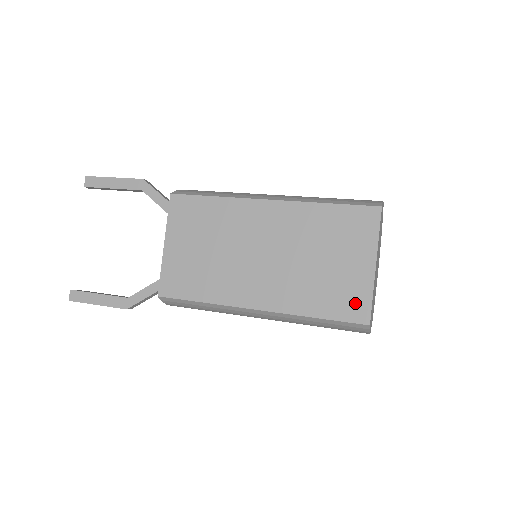
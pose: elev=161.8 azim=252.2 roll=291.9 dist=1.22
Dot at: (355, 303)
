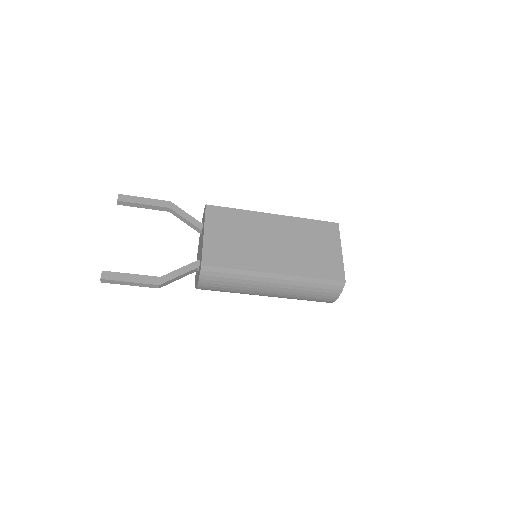
Dot at: (335, 270)
